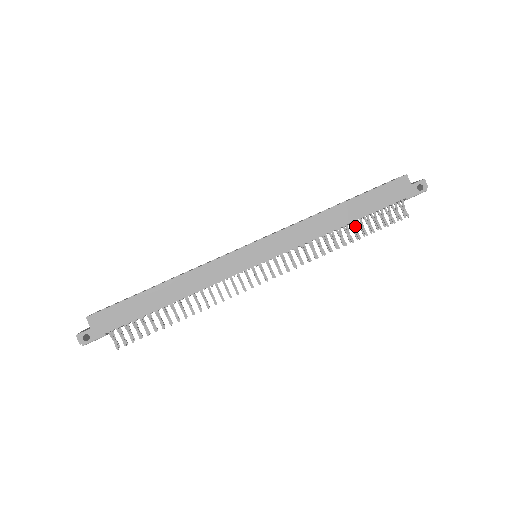
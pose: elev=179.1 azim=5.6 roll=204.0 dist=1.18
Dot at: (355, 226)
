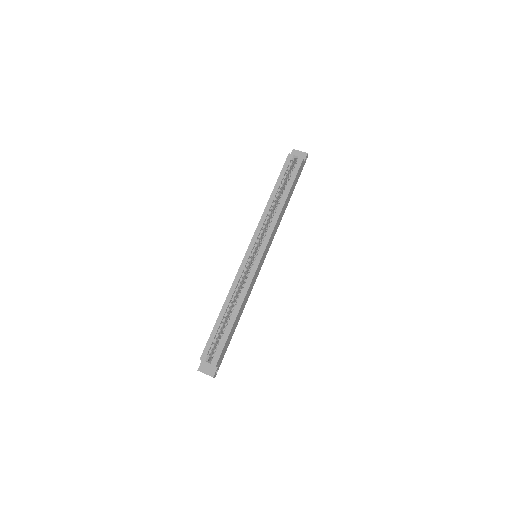
Dot at: occluded
